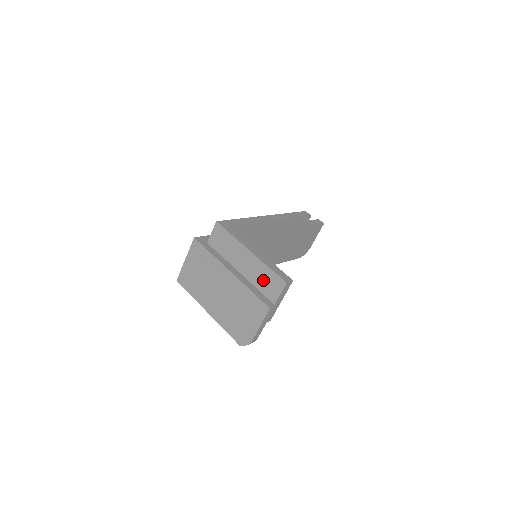
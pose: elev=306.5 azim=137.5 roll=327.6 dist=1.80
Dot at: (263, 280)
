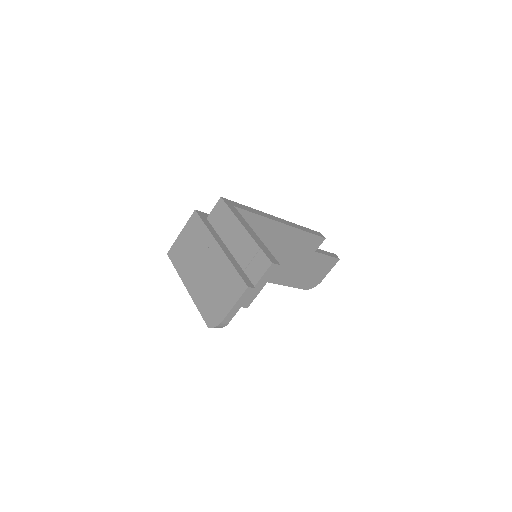
Dot at: (250, 259)
